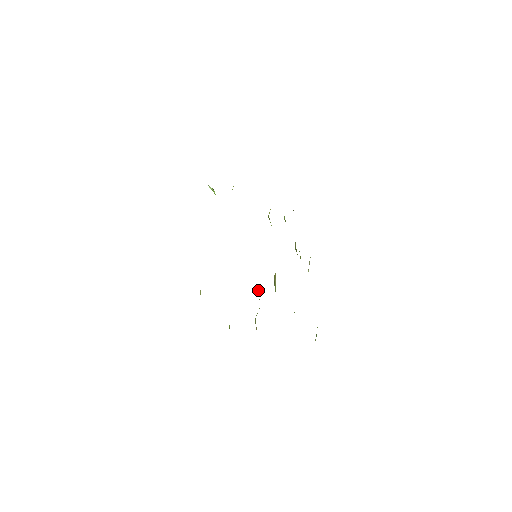
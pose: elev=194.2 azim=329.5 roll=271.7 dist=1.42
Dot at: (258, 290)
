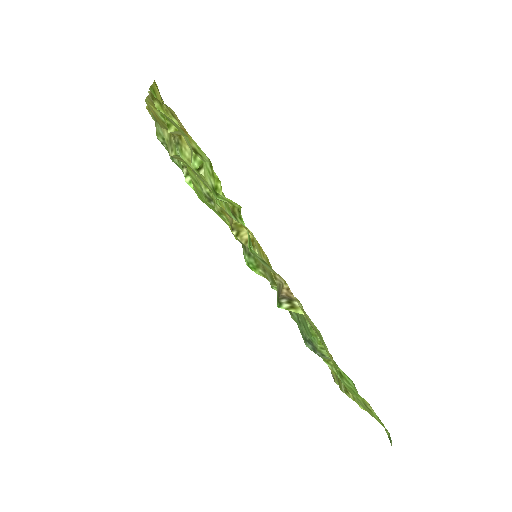
Dot at: (270, 281)
